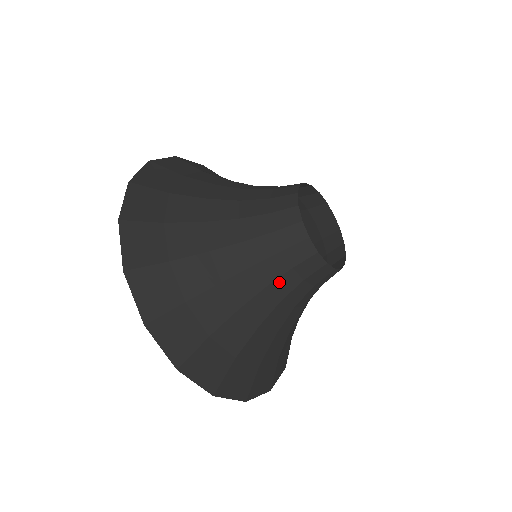
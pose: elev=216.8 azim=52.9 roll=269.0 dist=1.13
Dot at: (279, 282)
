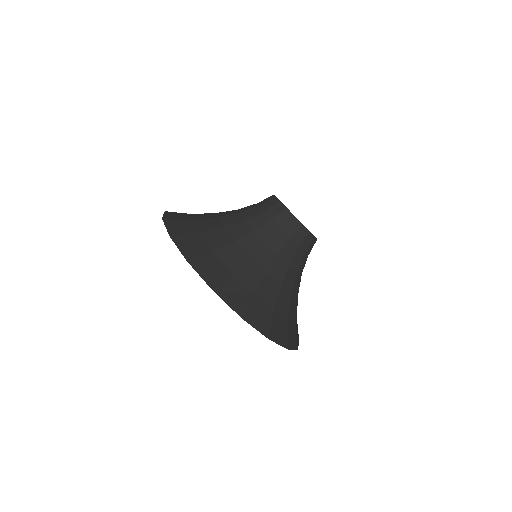
Dot at: (248, 212)
